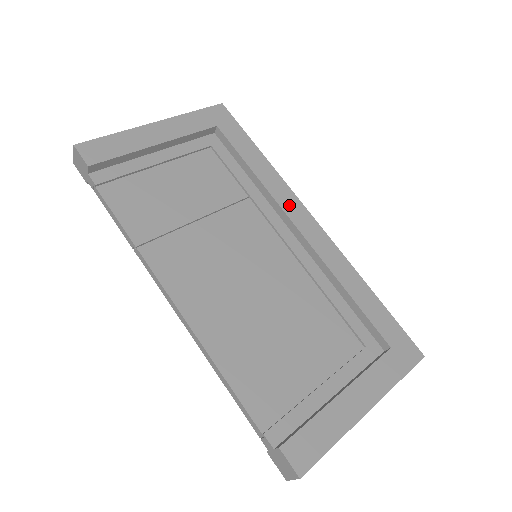
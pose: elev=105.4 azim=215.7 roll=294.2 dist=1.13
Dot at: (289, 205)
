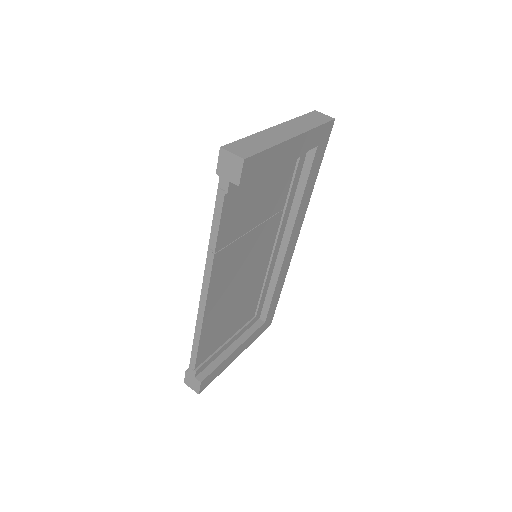
Dot at: (297, 228)
